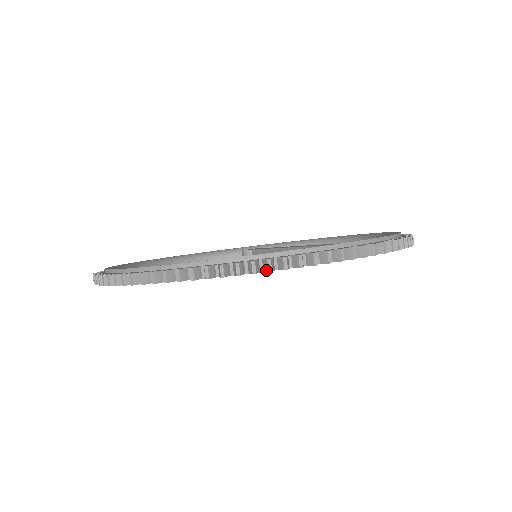
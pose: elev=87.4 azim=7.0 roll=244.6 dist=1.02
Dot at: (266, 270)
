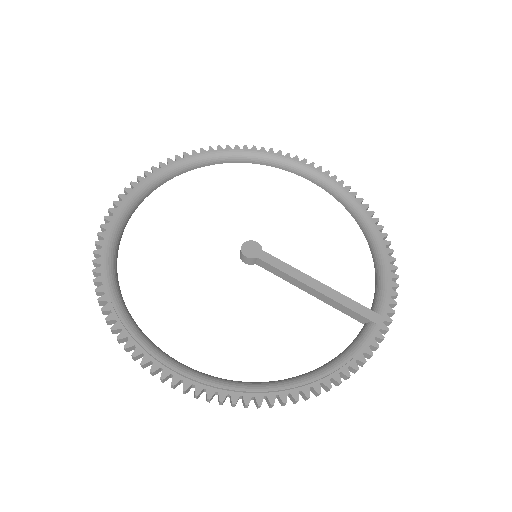
Dot at: (352, 372)
